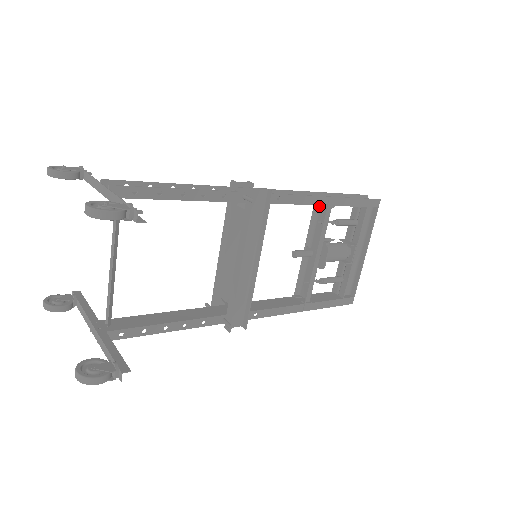
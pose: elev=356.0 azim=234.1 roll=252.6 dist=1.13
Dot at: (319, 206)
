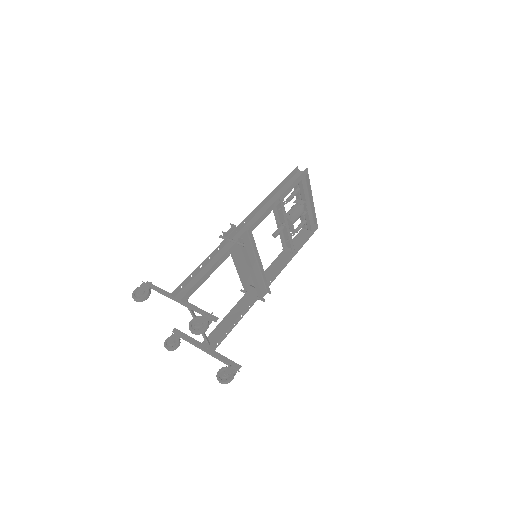
Dot at: occluded
